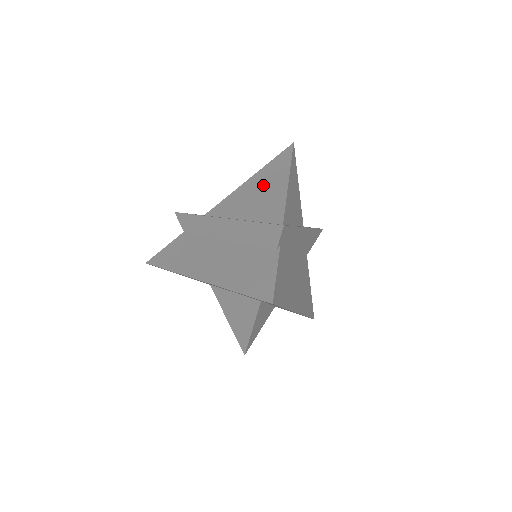
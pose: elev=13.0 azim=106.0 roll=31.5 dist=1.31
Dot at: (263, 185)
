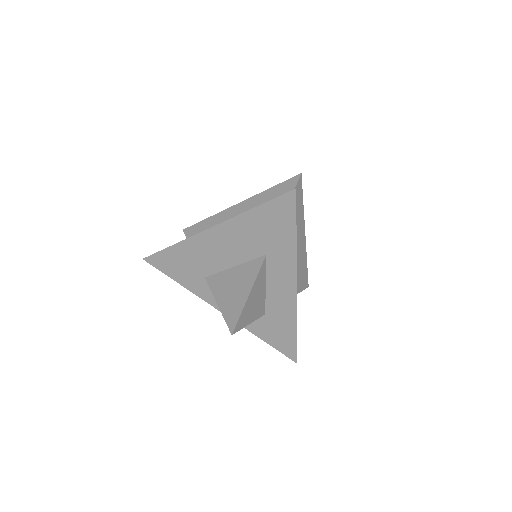
Dot at: occluded
